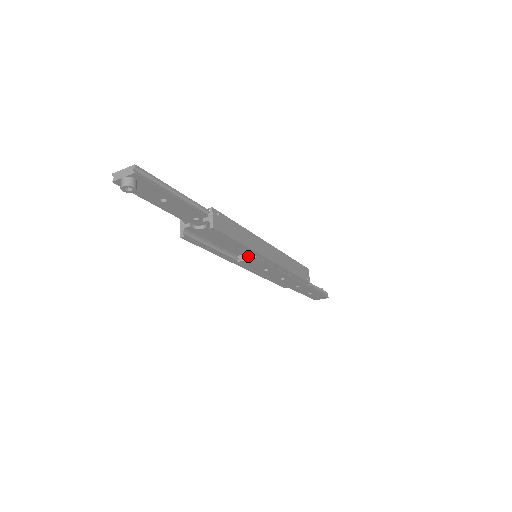
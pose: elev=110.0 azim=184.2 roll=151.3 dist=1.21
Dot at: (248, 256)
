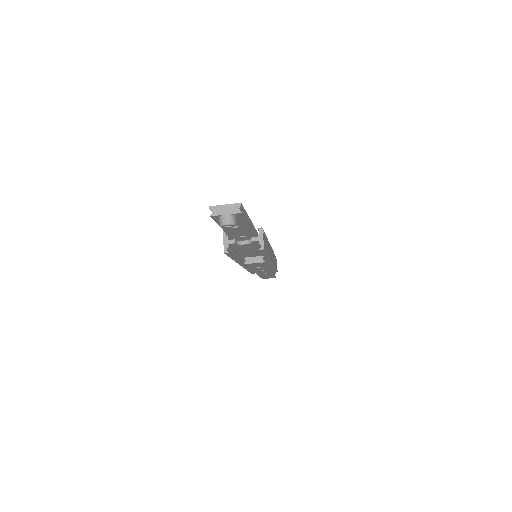
Dot at: (256, 260)
